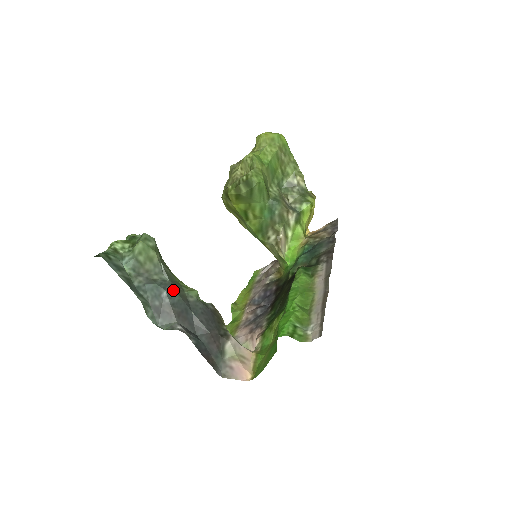
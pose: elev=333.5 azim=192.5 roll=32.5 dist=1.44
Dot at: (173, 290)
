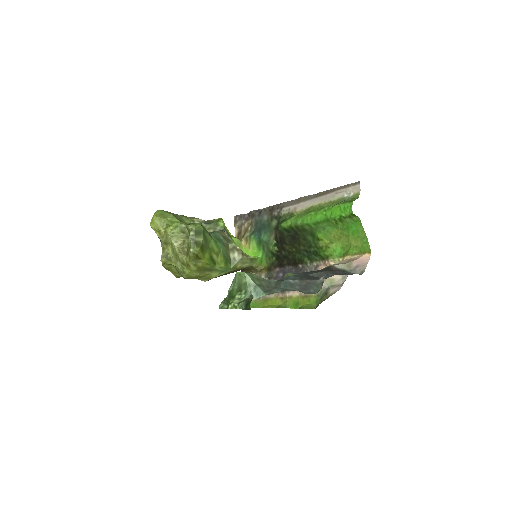
Dot at: (288, 277)
